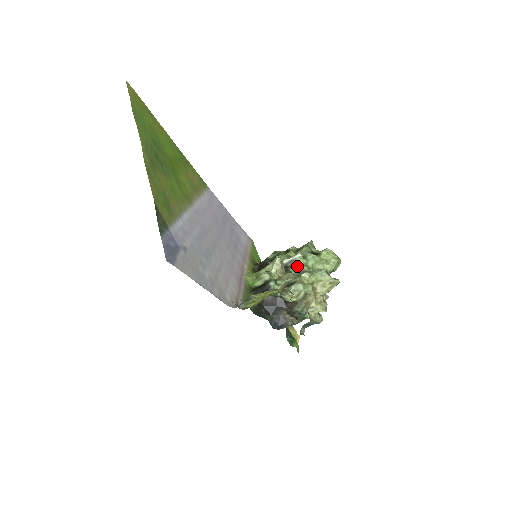
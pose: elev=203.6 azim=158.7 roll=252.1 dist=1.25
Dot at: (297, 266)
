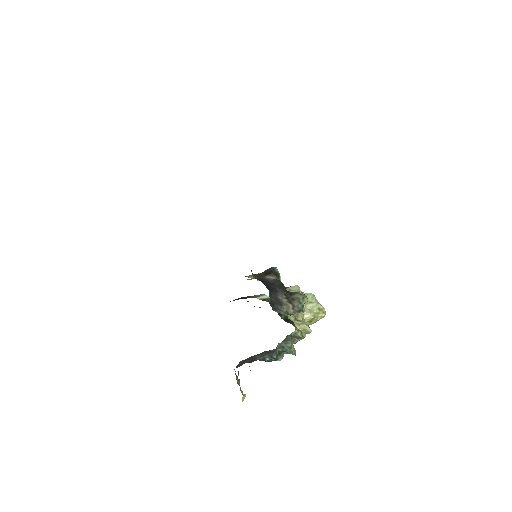
Dot at: occluded
